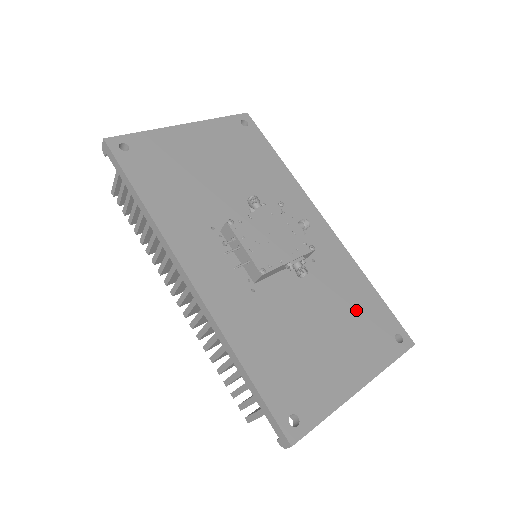
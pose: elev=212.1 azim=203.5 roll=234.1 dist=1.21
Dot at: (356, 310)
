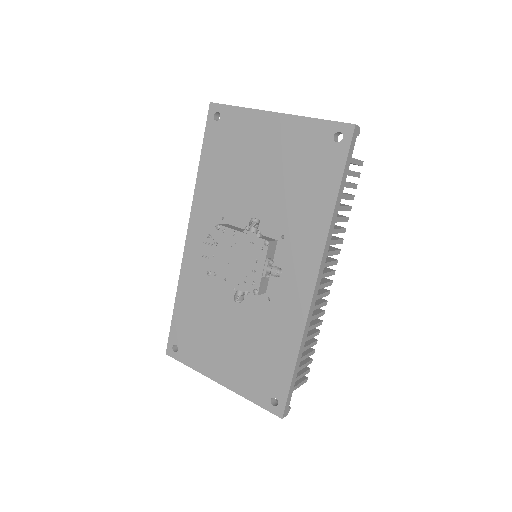
Dot at: (264, 355)
